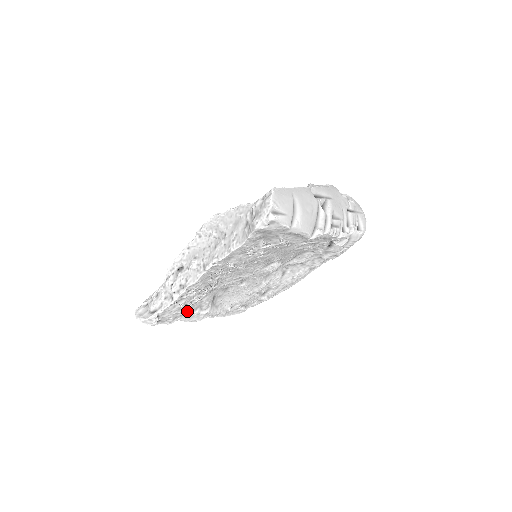
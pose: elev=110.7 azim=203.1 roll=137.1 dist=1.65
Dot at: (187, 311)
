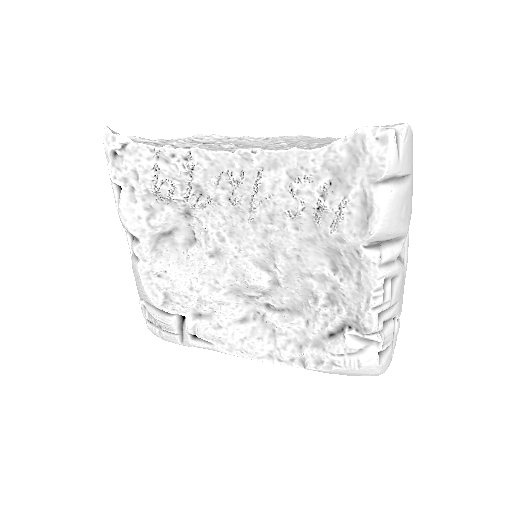
Dot at: (143, 191)
